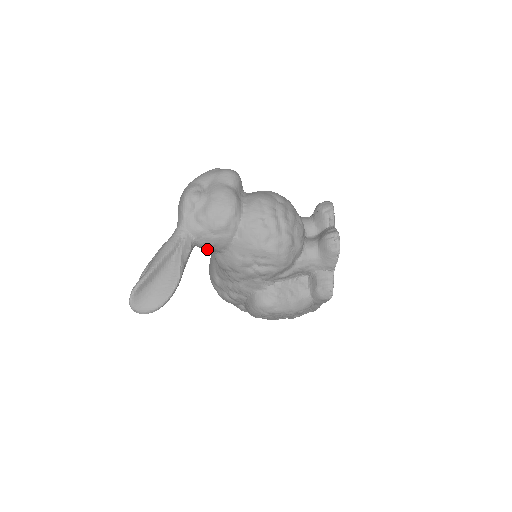
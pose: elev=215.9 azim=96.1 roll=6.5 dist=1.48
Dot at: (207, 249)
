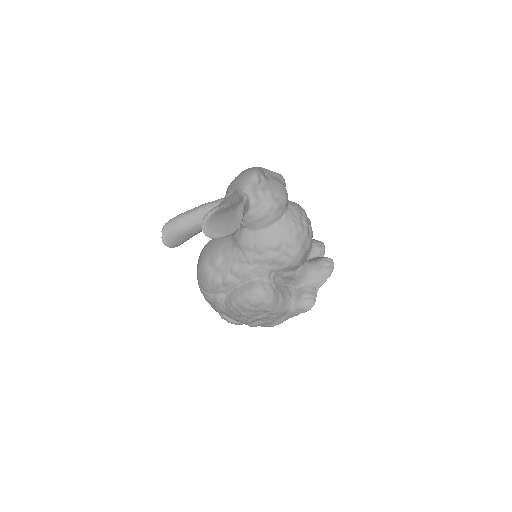
Dot at: (246, 222)
